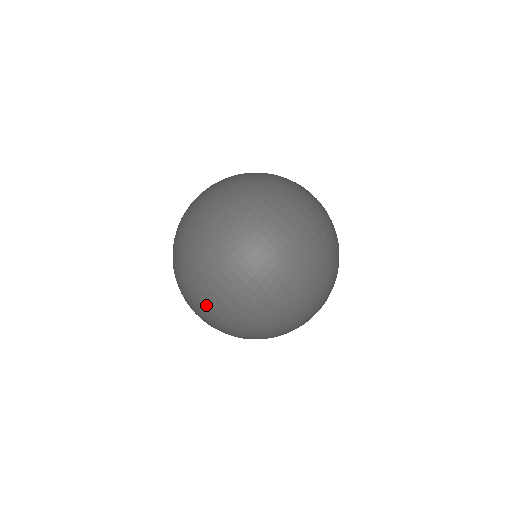
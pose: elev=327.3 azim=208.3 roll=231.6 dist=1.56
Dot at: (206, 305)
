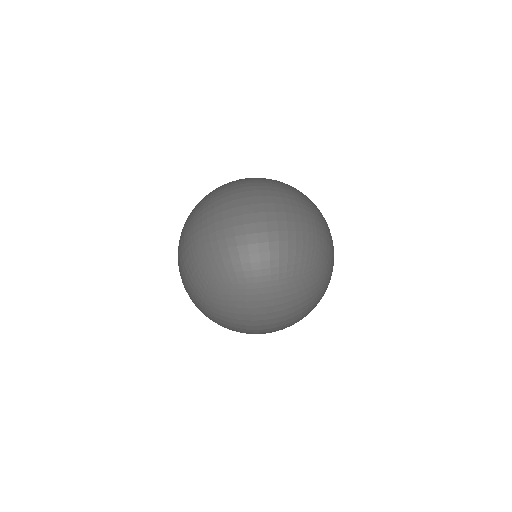
Dot at: occluded
